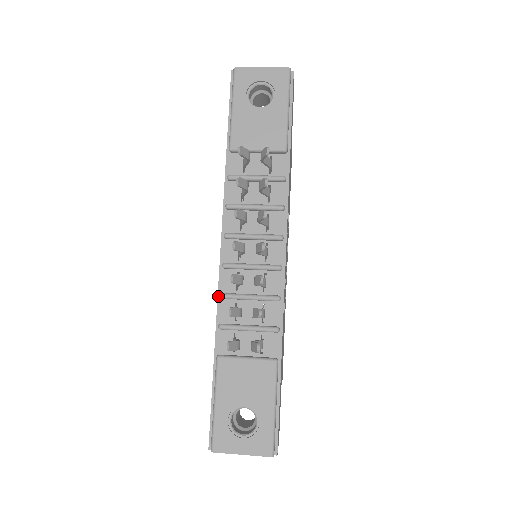
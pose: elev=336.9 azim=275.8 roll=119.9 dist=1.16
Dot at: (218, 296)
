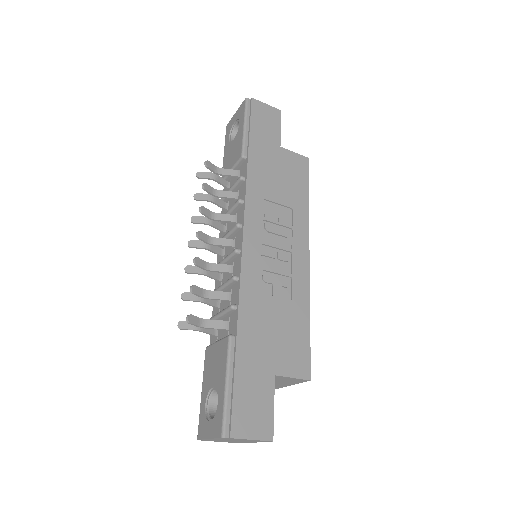
Dot at: occluded
